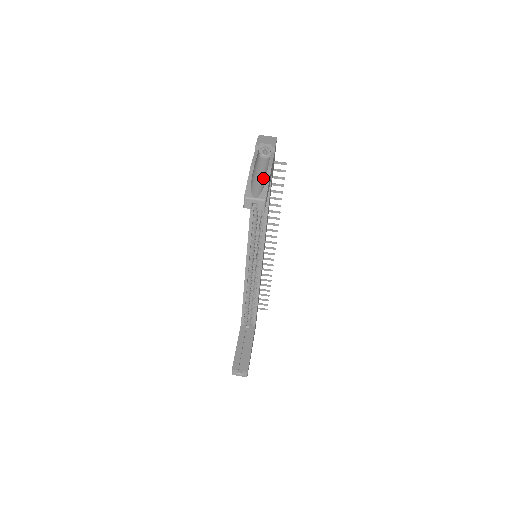
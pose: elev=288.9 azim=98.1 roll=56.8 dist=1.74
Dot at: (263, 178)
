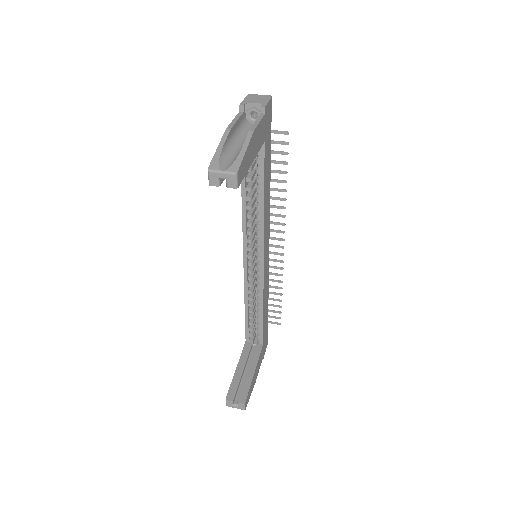
Dot at: (242, 146)
